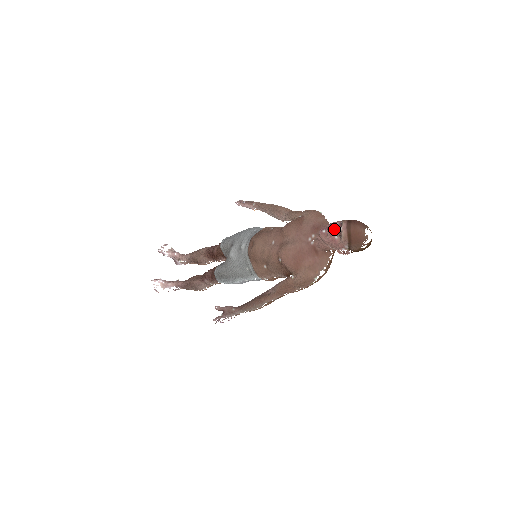
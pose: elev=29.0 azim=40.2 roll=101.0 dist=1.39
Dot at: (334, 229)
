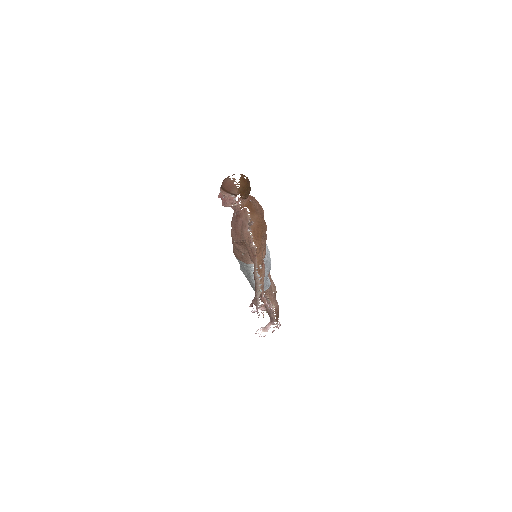
Dot at: (219, 195)
